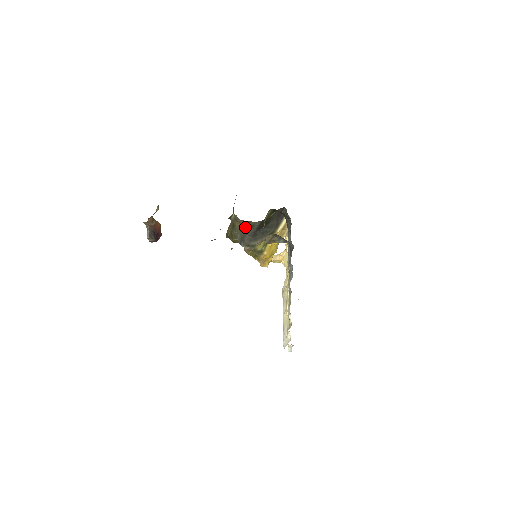
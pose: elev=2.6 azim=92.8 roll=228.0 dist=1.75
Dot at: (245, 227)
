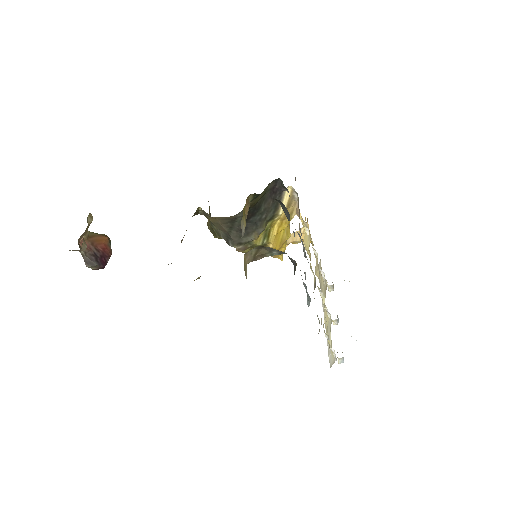
Dot at: (224, 222)
